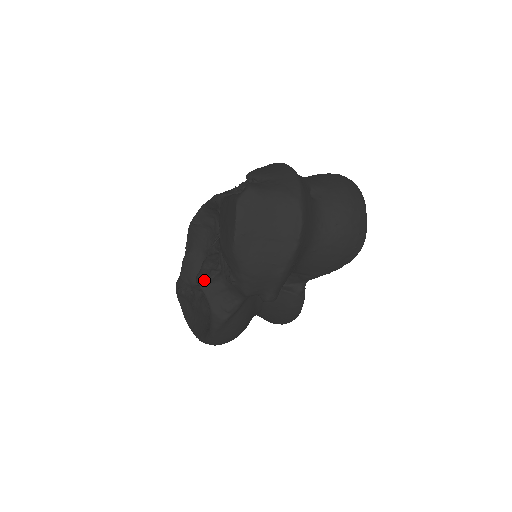
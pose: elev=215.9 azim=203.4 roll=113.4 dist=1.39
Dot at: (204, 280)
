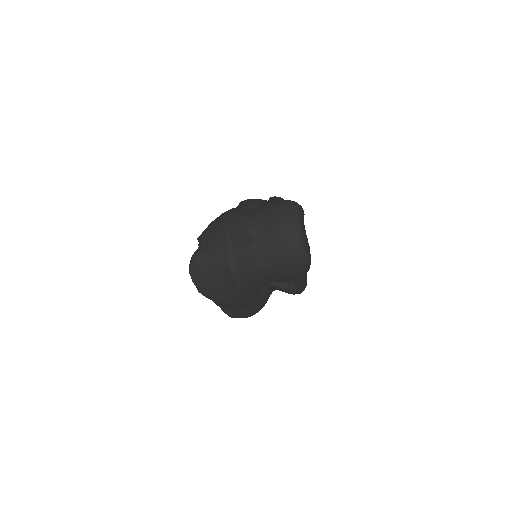
Dot at: occluded
